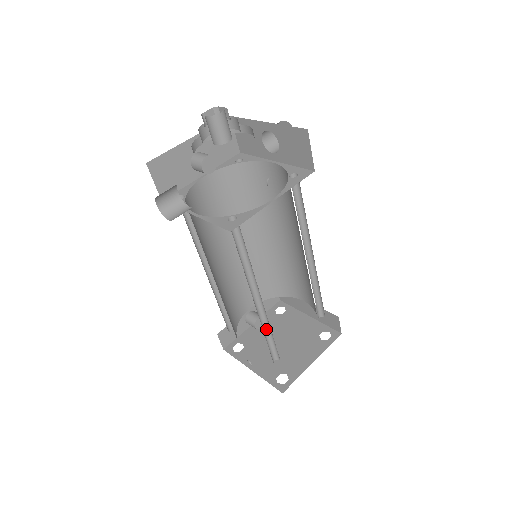
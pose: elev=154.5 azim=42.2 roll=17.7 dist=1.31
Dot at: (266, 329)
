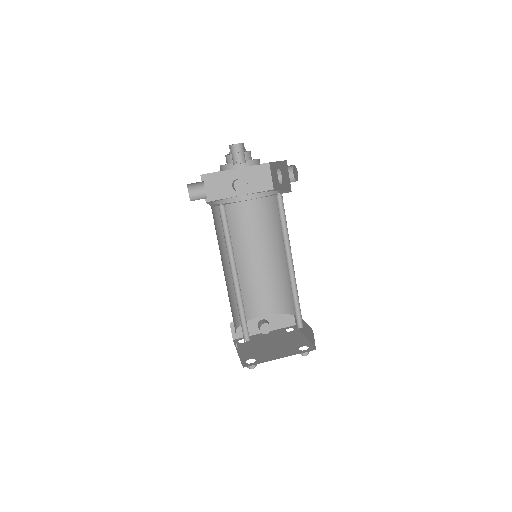
Dot at: (242, 306)
